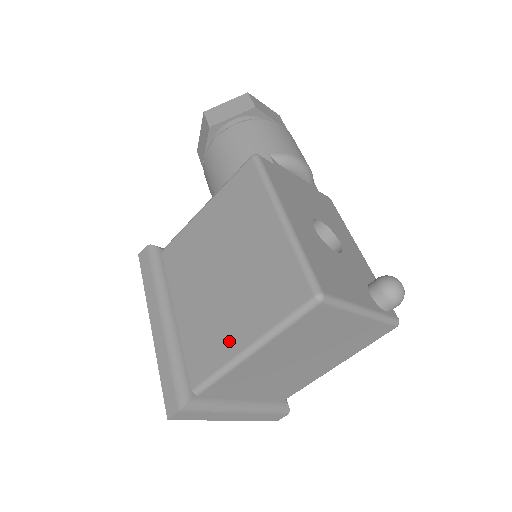
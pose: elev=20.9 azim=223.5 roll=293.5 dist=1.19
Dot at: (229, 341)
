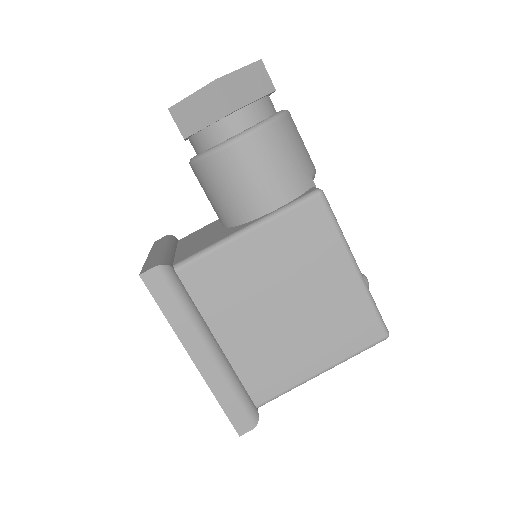
Dot at: (300, 367)
